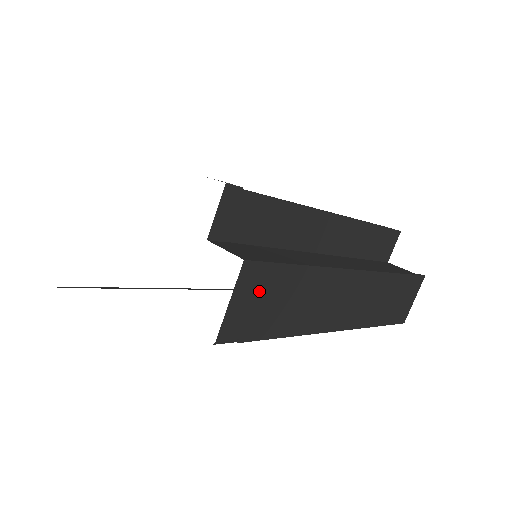
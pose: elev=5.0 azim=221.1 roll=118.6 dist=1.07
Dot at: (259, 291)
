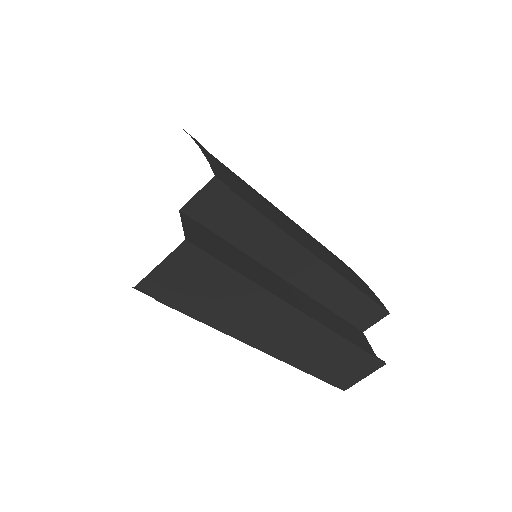
Dot at: (192, 272)
